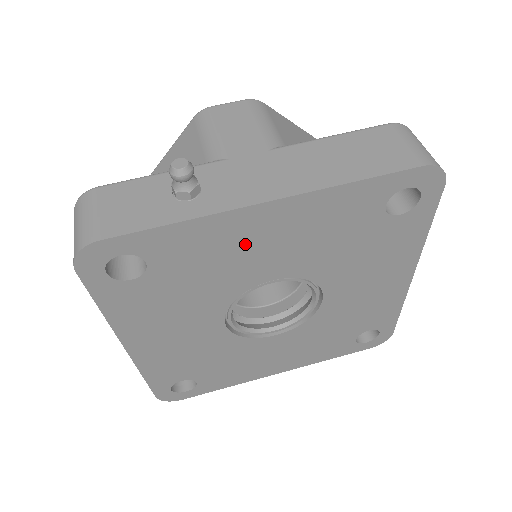
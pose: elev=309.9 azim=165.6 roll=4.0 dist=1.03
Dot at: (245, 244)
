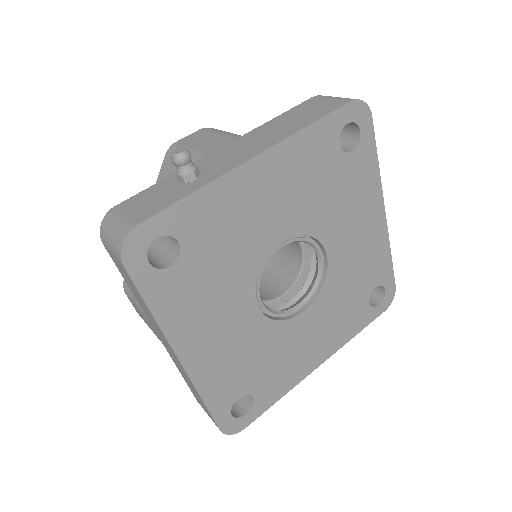
Dot at: (250, 205)
